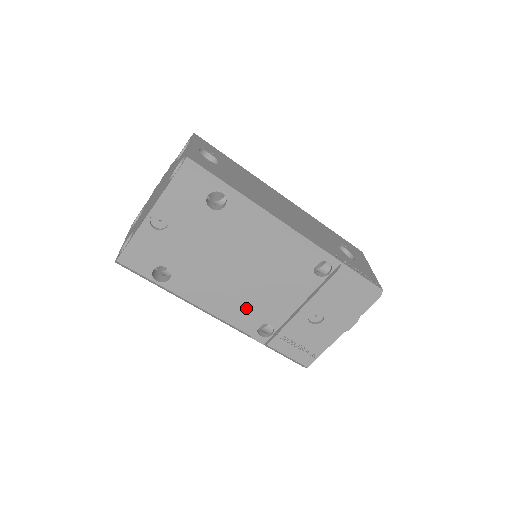
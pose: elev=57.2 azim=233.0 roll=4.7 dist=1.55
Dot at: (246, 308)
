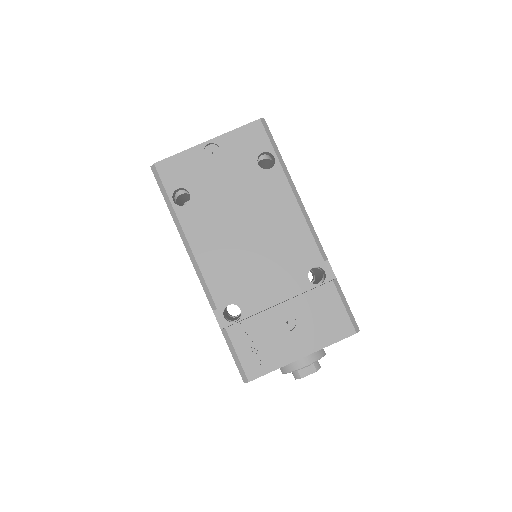
Dot at: (231, 274)
